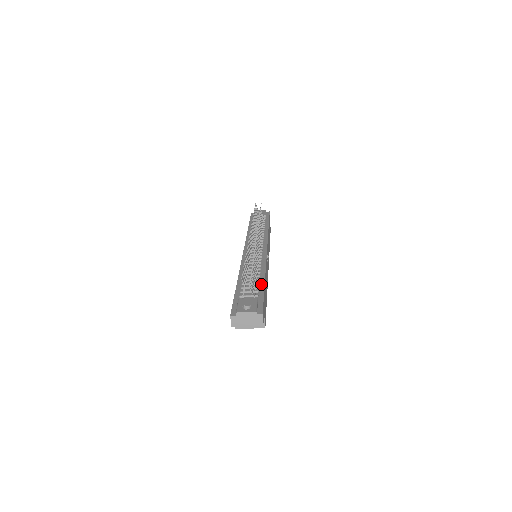
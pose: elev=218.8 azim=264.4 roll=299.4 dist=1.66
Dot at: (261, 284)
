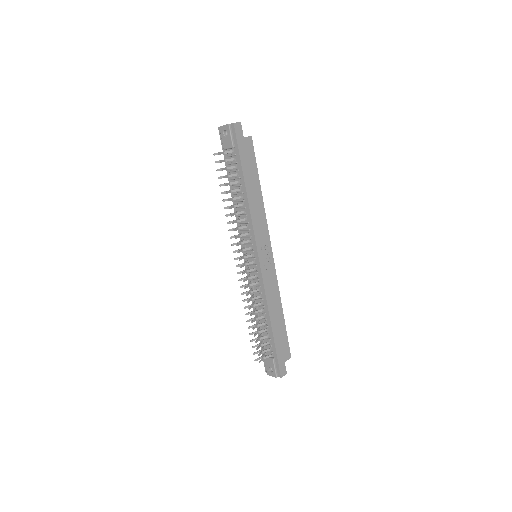
Dot at: (271, 334)
